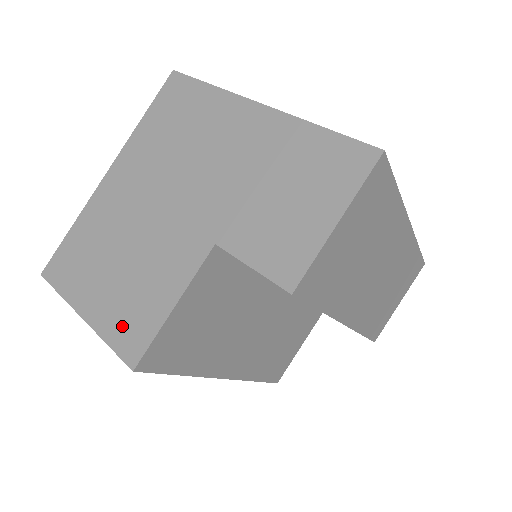
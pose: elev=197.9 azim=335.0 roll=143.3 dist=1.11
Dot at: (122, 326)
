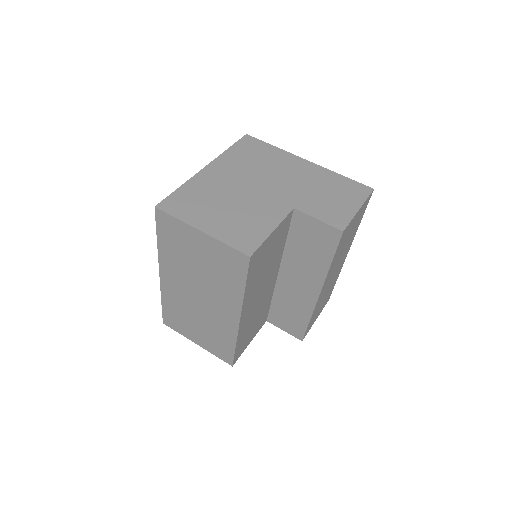
Dot at: (236, 236)
